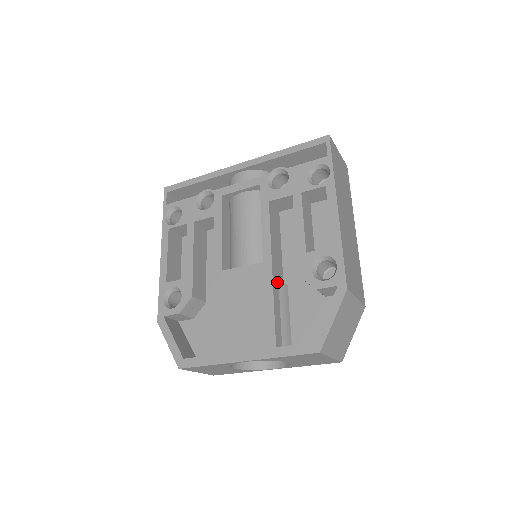
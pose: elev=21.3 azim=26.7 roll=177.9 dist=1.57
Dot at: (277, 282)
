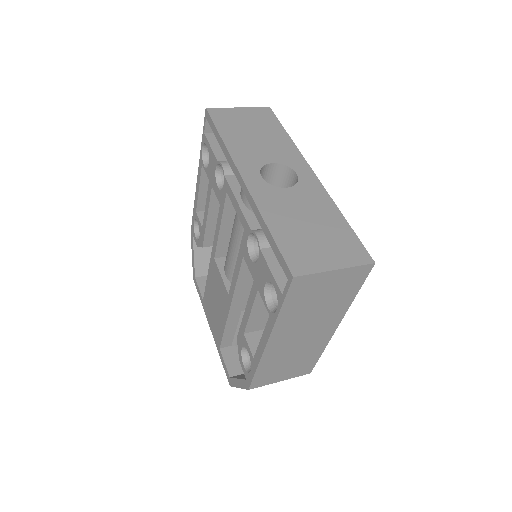
Dot at: (239, 312)
